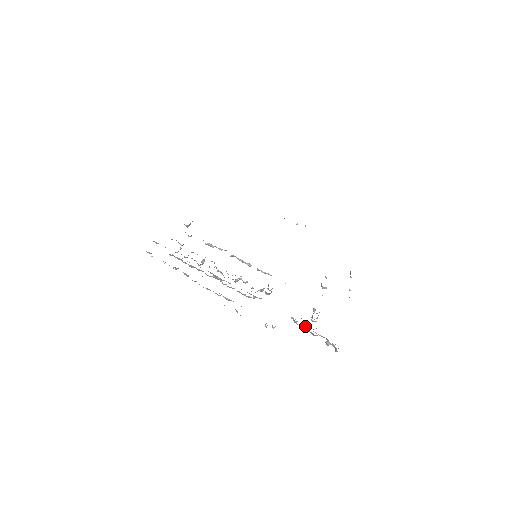
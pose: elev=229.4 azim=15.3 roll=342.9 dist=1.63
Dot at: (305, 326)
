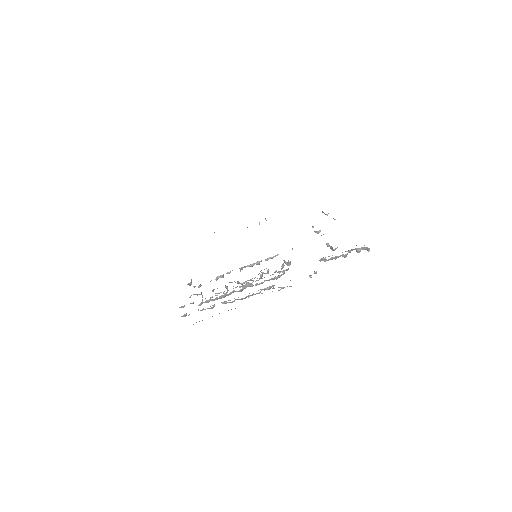
Dot at: occluded
